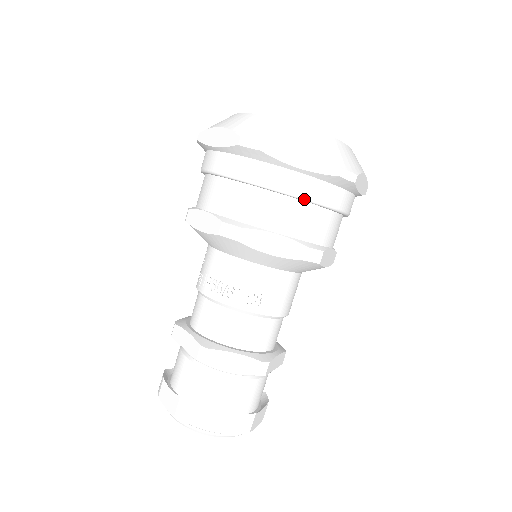
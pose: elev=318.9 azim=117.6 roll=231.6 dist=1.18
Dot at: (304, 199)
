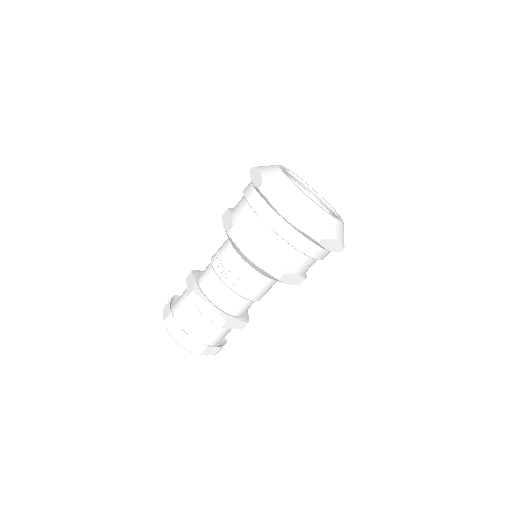
Dot at: (282, 237)
